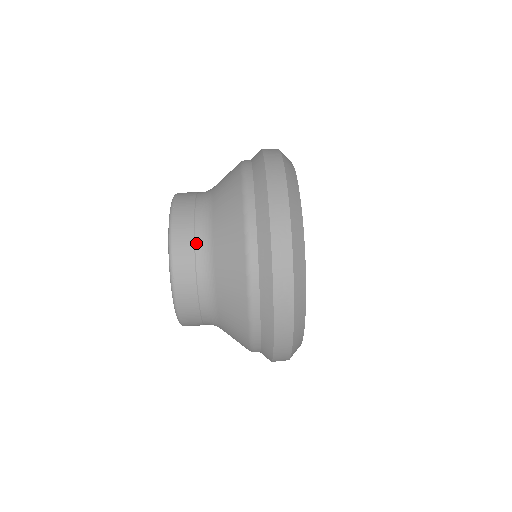
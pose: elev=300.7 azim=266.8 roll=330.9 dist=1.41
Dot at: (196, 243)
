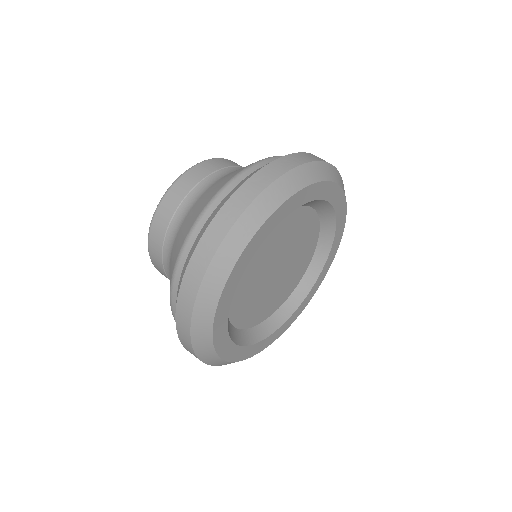
Dot at: (230, 167)
